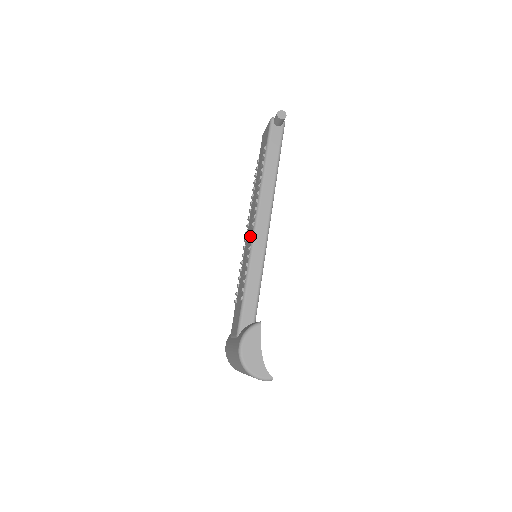
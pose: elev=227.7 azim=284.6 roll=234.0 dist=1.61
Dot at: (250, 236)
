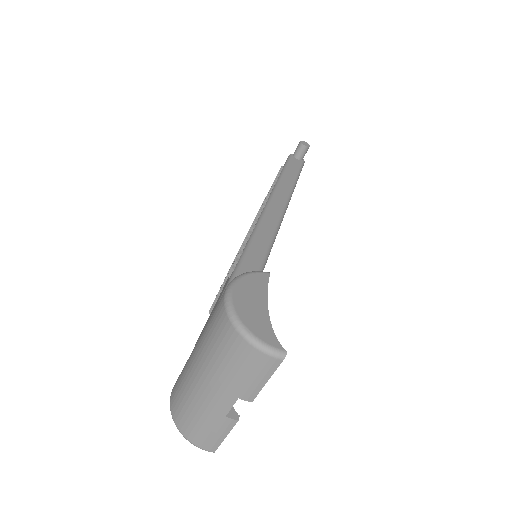
Dot at: occluded
